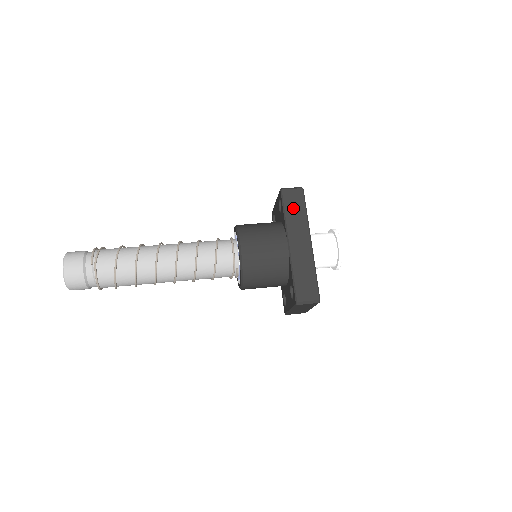
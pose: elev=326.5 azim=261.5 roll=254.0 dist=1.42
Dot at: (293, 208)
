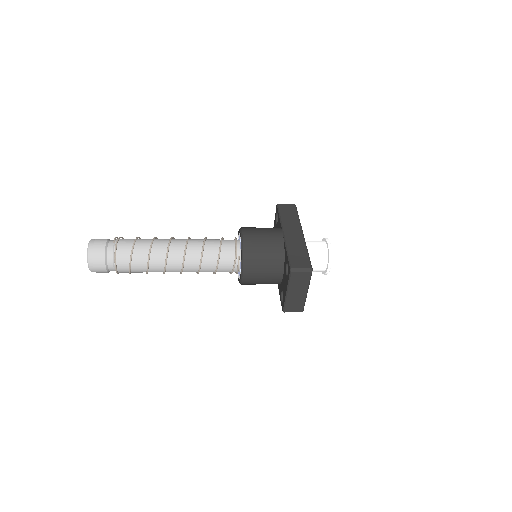
Dot at: (287, 214)
